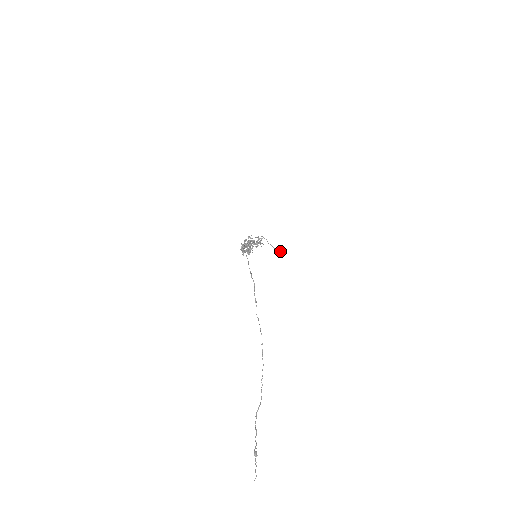
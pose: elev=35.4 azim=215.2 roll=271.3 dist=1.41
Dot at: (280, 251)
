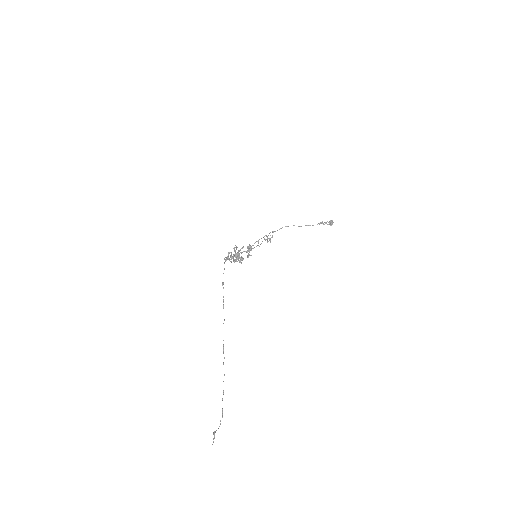
Dot at: occluded
